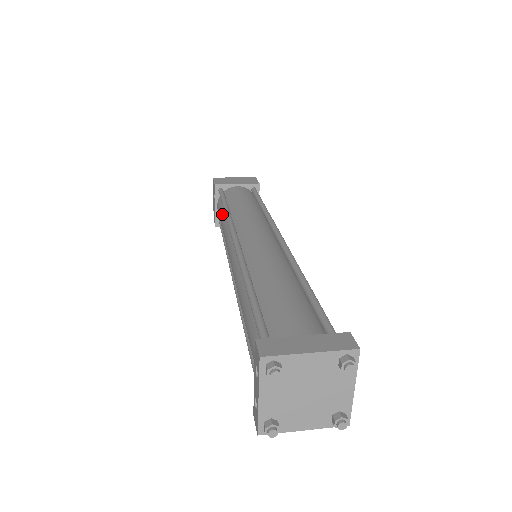
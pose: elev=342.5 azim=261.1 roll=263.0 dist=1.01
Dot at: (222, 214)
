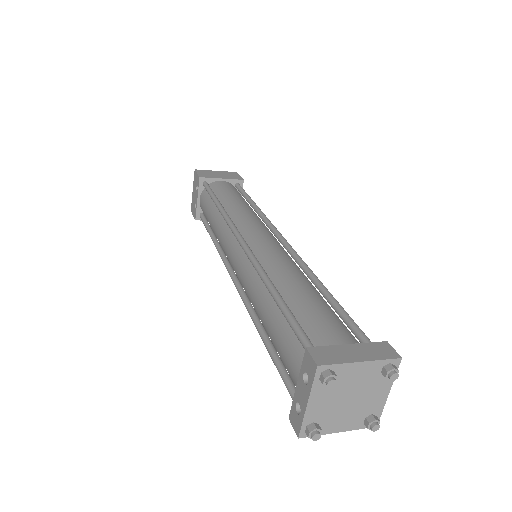
Dot at: (211, 209)
